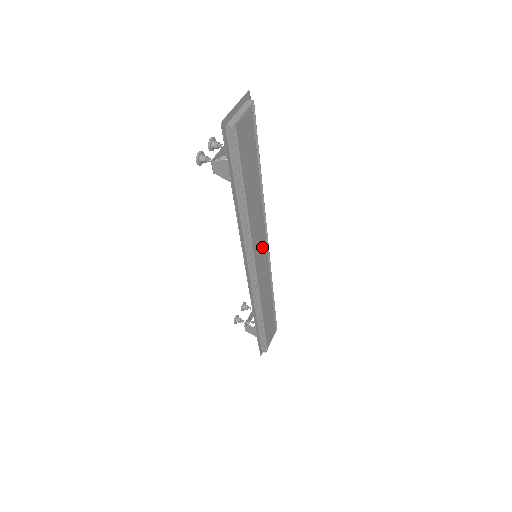
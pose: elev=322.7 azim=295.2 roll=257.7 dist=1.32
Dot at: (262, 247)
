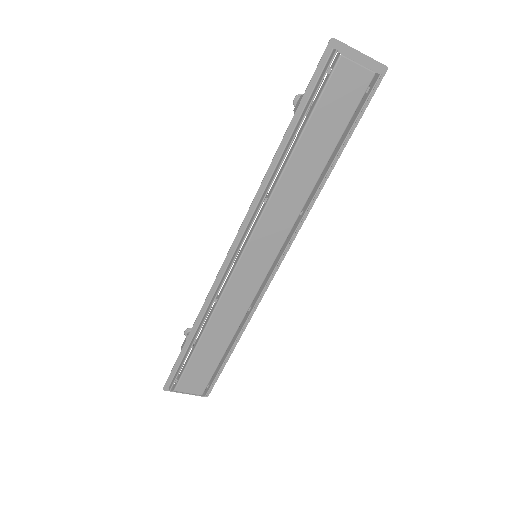
Dot at: (268, 250)
